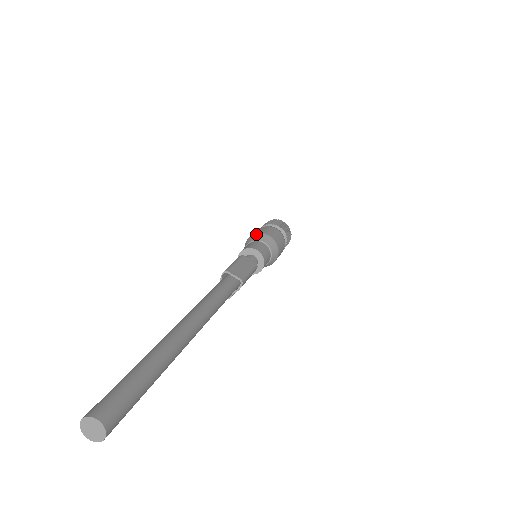
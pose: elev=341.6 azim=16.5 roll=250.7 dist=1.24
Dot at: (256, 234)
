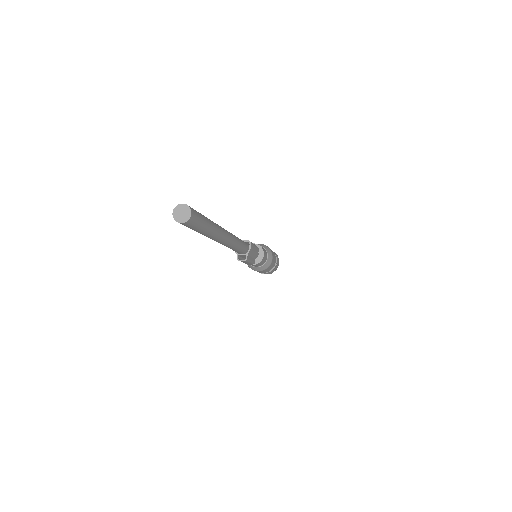
Dot at: occluded
